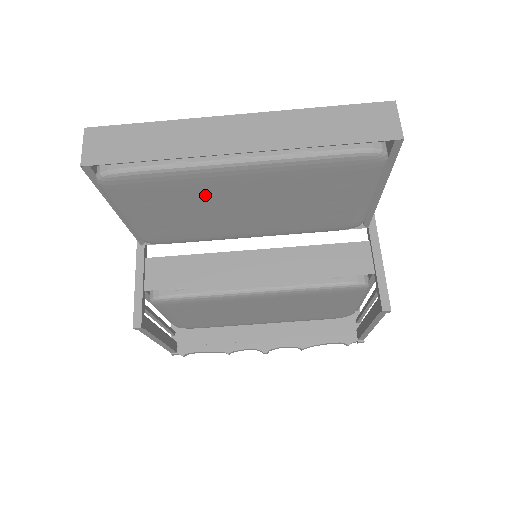
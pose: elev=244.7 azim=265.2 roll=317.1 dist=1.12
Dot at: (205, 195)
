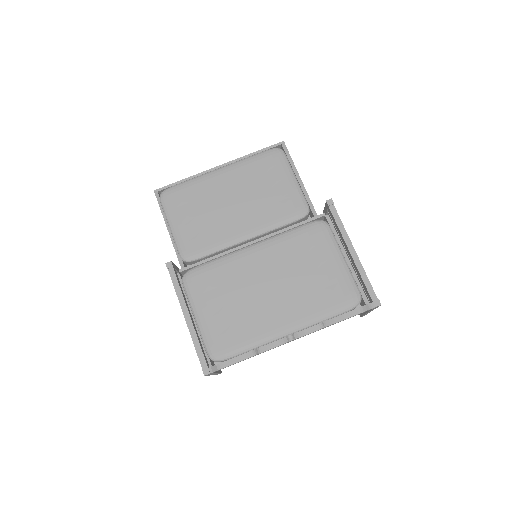
Dot at: (209, 195)
